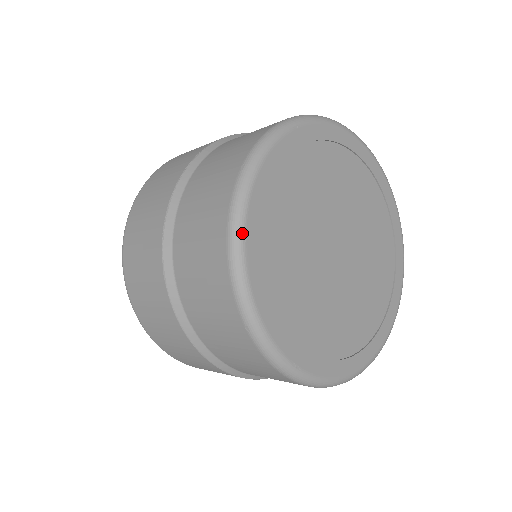
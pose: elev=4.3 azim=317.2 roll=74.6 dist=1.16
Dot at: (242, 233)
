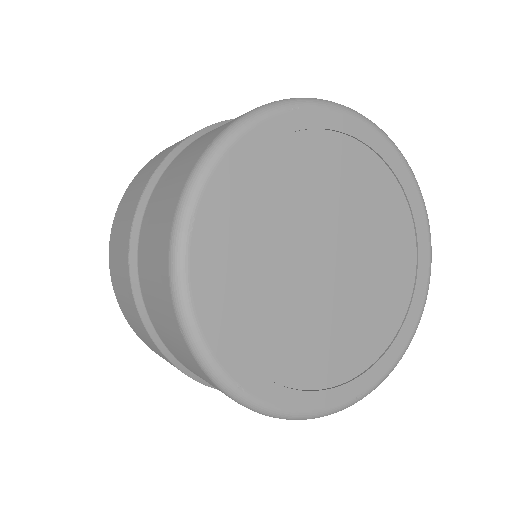
Dot at: (189, 220)
